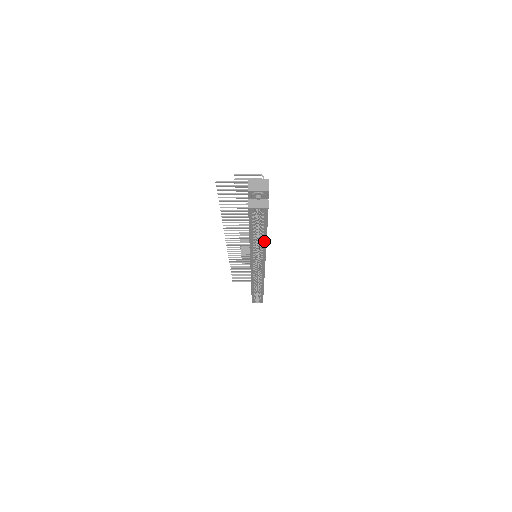
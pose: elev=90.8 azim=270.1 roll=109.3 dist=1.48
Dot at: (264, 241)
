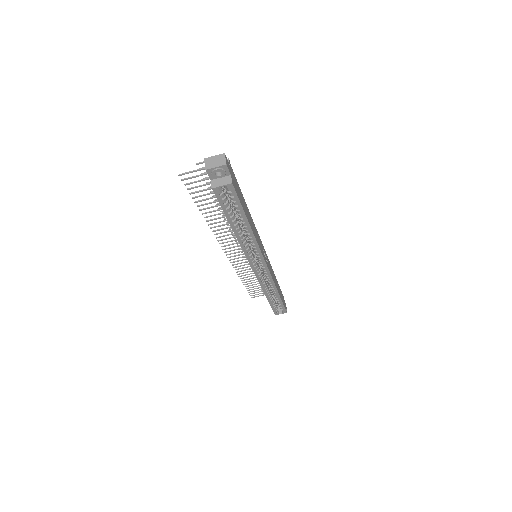
Dot at: (249, 229)
